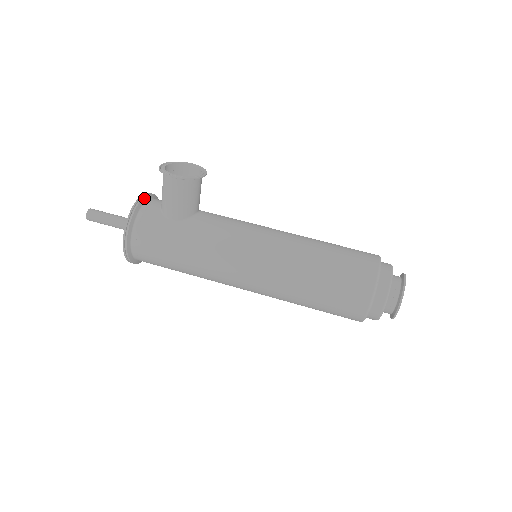
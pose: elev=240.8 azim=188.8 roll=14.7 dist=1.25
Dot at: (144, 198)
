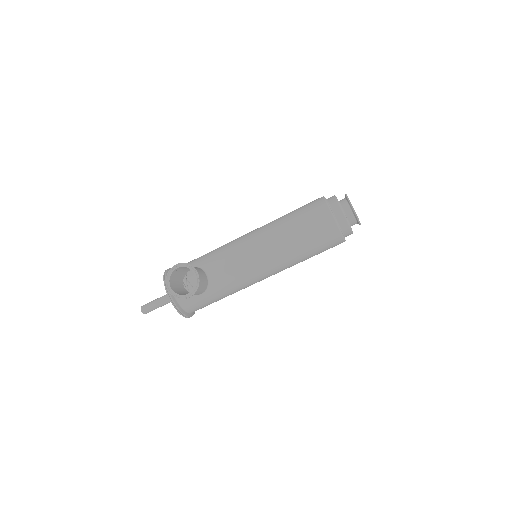
Dot at: (171, 296)
